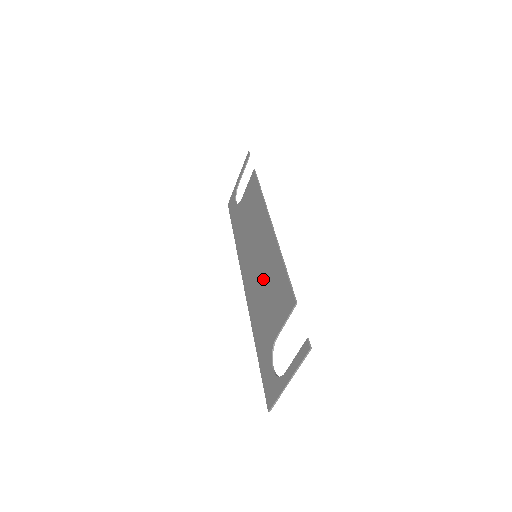
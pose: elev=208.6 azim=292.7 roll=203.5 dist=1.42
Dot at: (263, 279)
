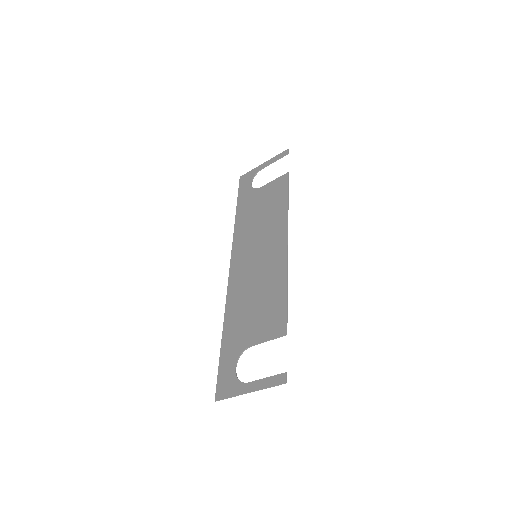
Dot at: (257, 284)
